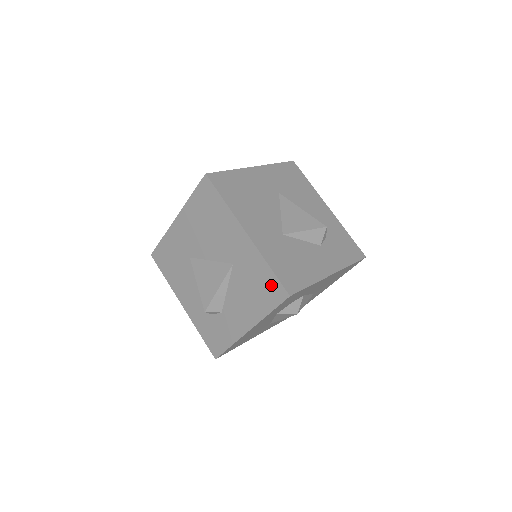
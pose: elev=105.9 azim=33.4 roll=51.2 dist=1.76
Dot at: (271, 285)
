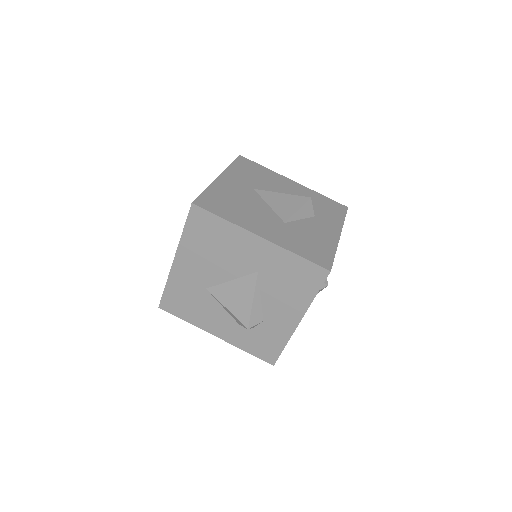
Dot at: (307, 271)
